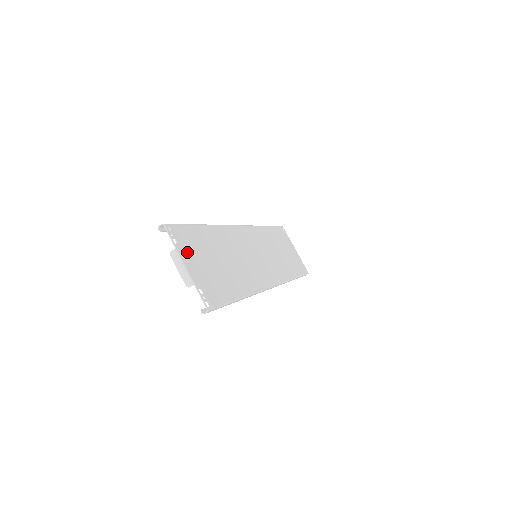
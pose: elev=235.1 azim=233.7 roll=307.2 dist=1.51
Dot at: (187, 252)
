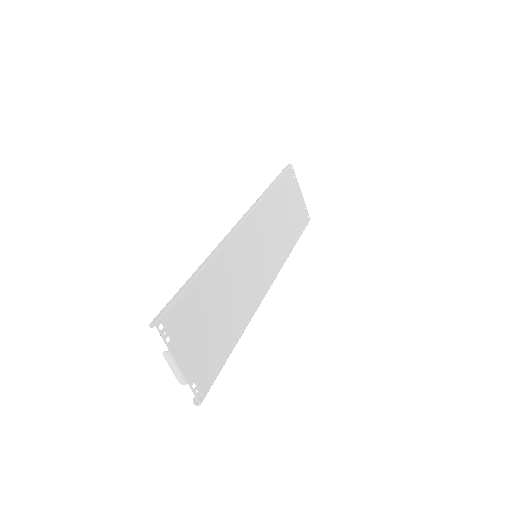
Dot at: (181, 342)
